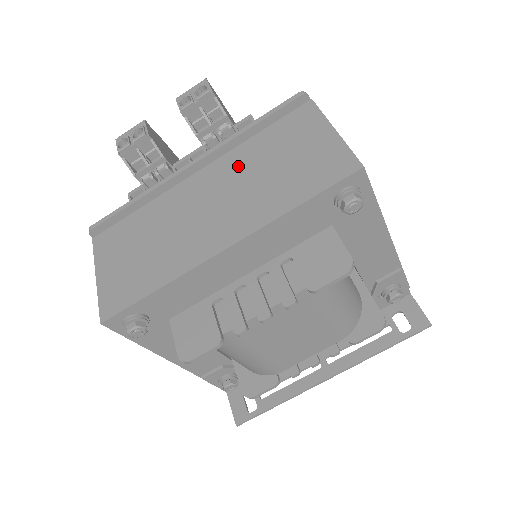
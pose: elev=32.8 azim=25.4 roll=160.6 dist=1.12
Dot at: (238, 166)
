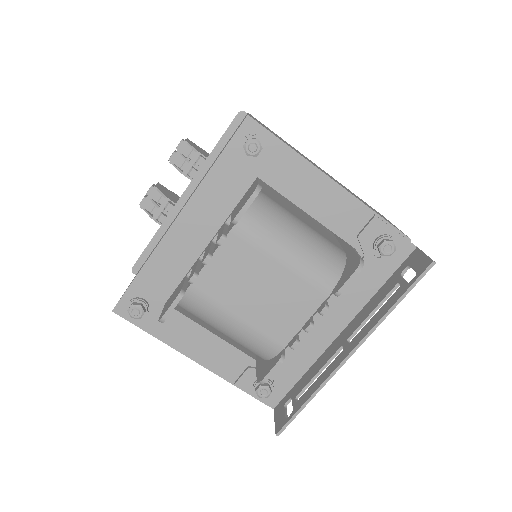
Dot at: occluded
